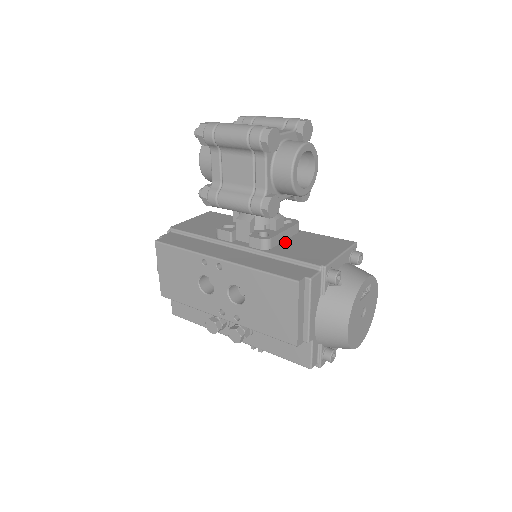
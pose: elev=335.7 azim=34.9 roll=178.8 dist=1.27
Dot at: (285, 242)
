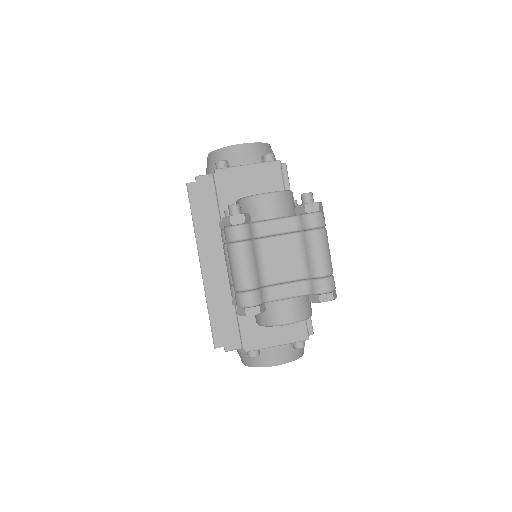
Dot at: occluded
